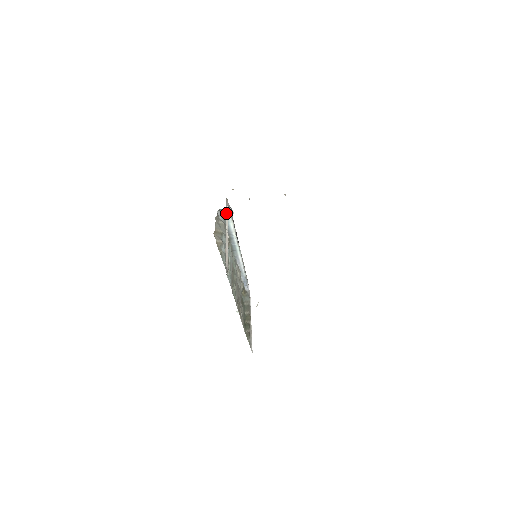
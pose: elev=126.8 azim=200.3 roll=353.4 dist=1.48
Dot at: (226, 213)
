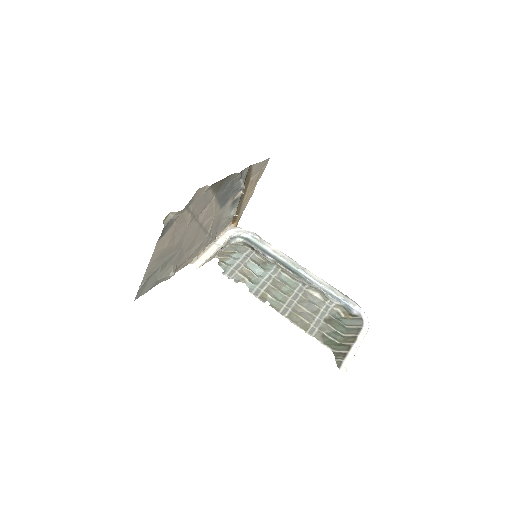
Dot at: (223, 234)
